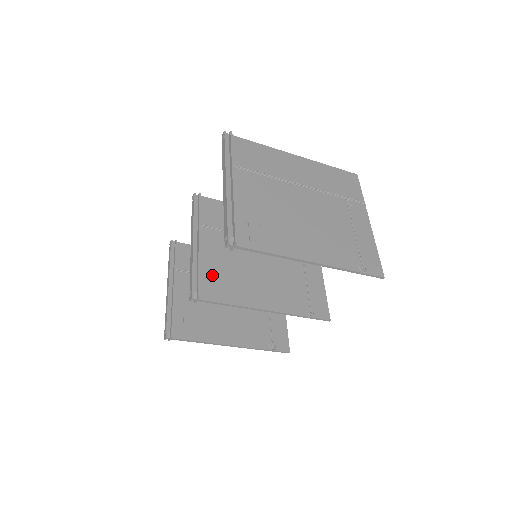
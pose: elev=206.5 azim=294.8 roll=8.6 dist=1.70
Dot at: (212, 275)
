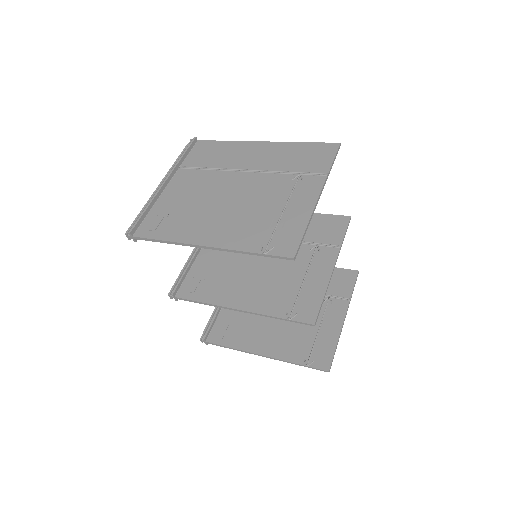
Dot at: (198, 275)
